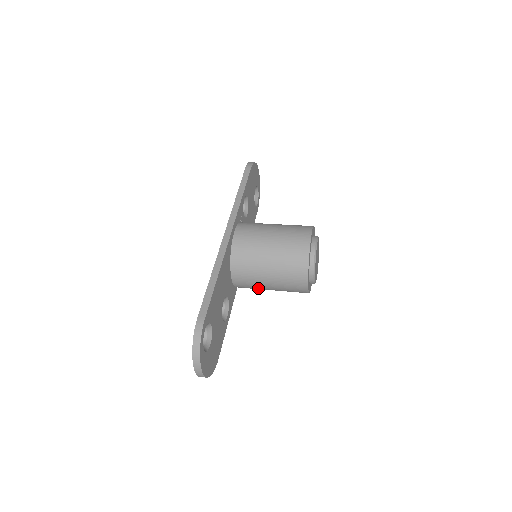
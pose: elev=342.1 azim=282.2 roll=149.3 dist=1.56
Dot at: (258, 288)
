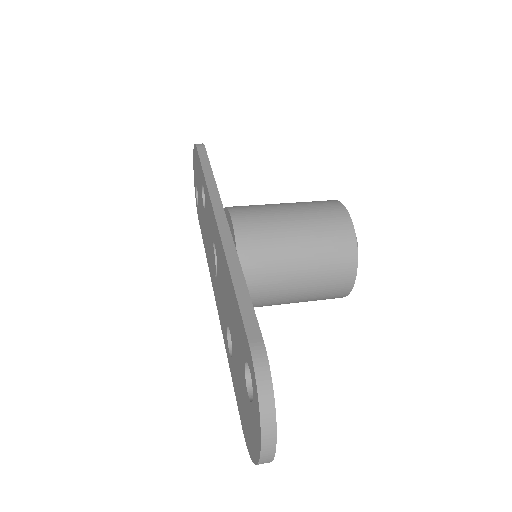
Dot at: (274, 301)
